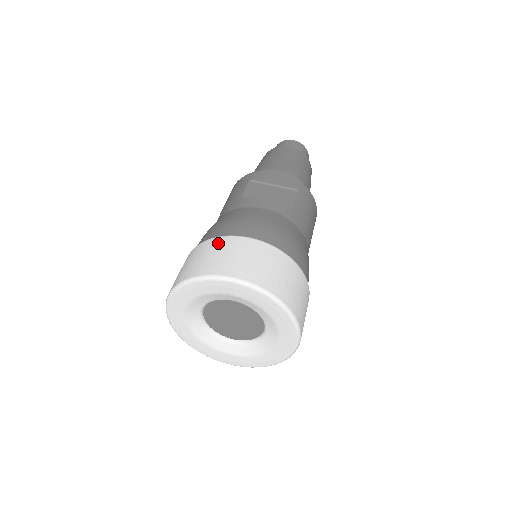
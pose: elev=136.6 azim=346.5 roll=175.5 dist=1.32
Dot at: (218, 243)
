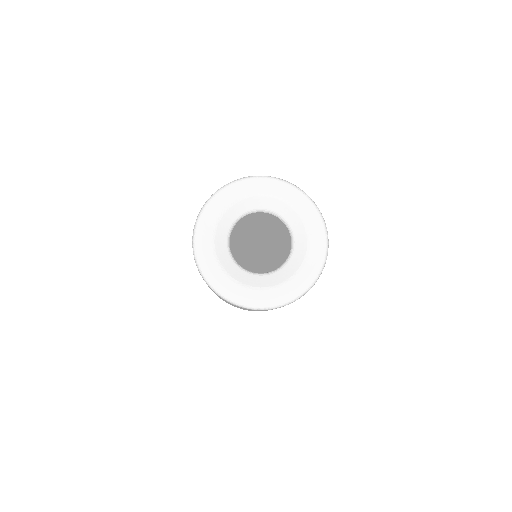
Dot at: occluded
